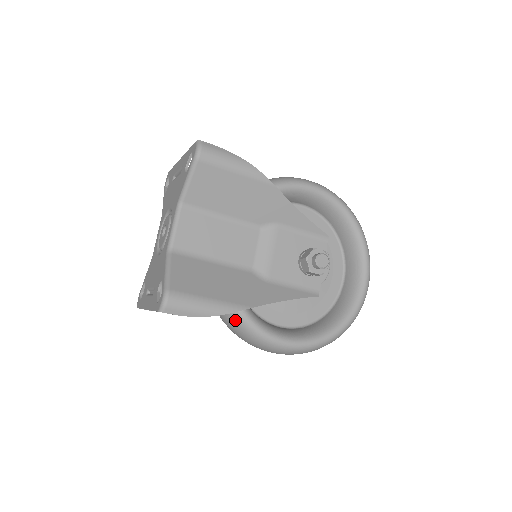
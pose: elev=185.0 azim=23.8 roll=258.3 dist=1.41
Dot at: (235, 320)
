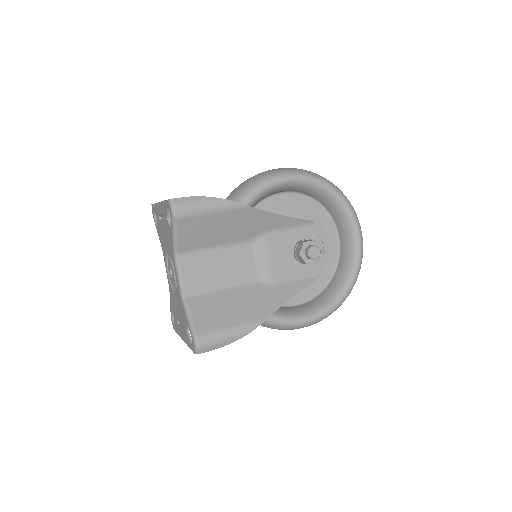
Dot at: occluded
